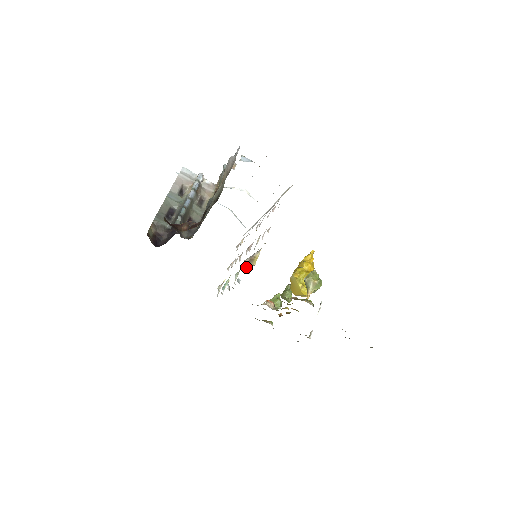
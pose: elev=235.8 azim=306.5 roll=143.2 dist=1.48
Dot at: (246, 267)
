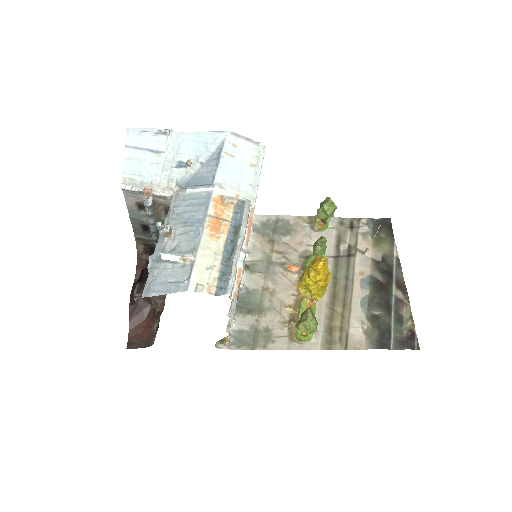
Dot at: occluded
